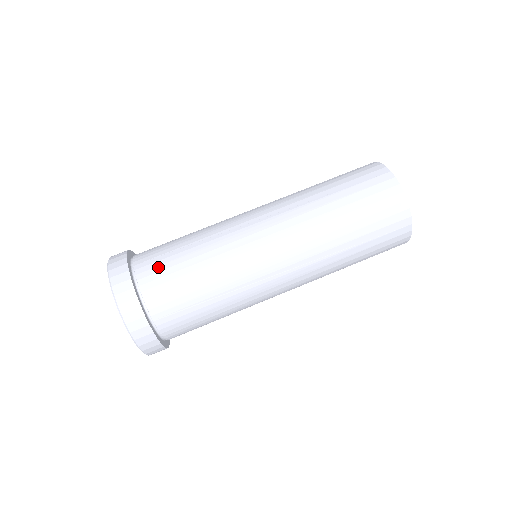
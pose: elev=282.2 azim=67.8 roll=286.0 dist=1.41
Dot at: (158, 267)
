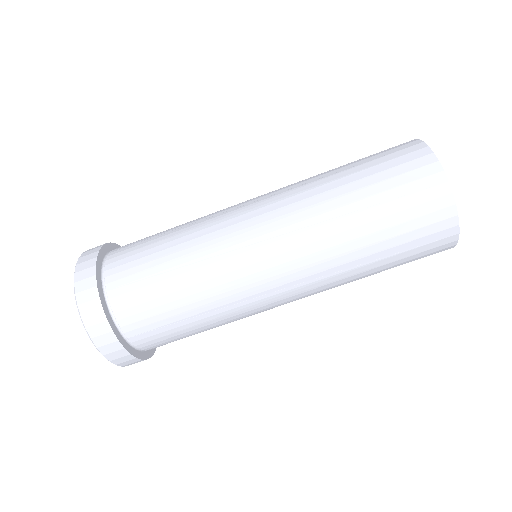
Dot at: (161, 338)
